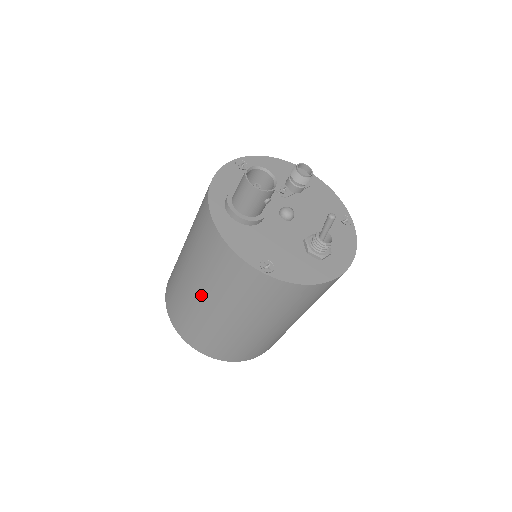
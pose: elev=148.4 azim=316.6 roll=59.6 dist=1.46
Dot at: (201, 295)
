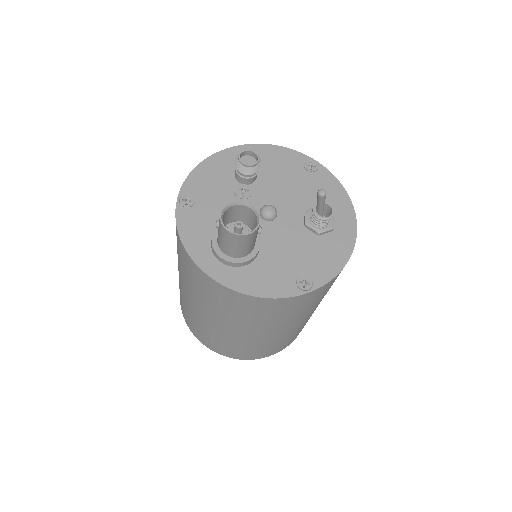
Dot at: (249, 333)
